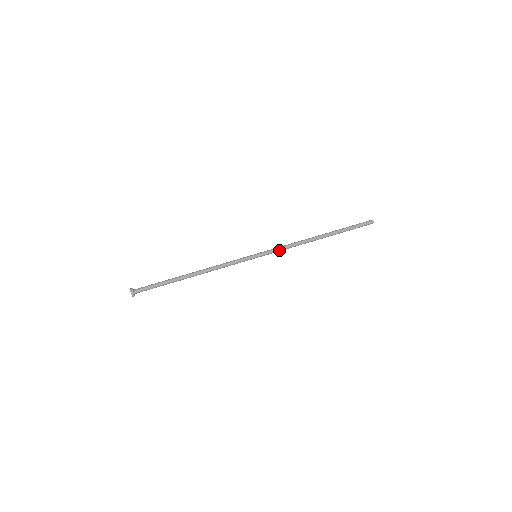
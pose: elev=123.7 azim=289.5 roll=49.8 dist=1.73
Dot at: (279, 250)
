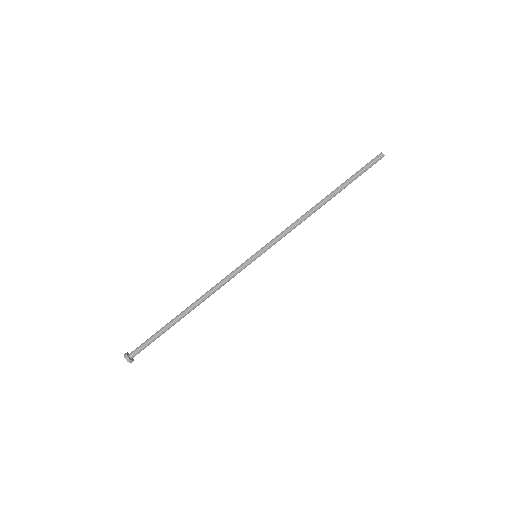
Dot at: occluded
